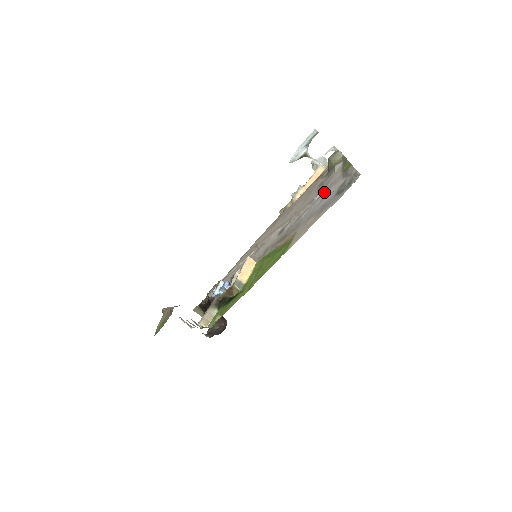
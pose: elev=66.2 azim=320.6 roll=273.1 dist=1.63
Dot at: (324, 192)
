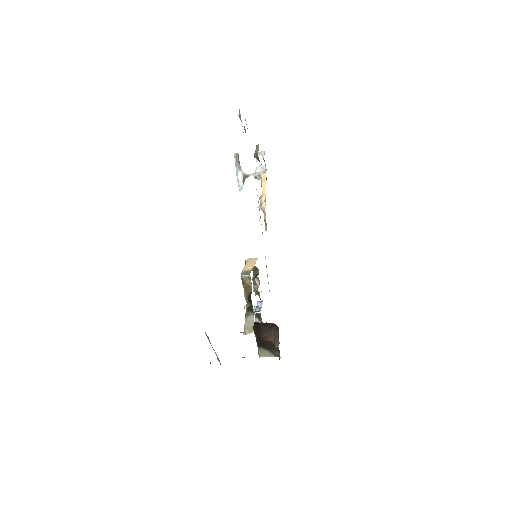
Dot at: occluded
